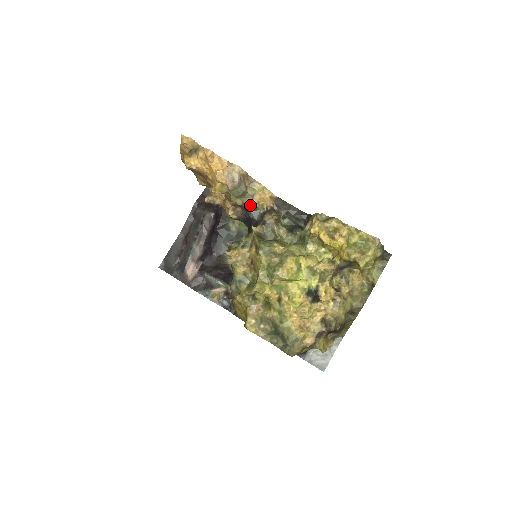
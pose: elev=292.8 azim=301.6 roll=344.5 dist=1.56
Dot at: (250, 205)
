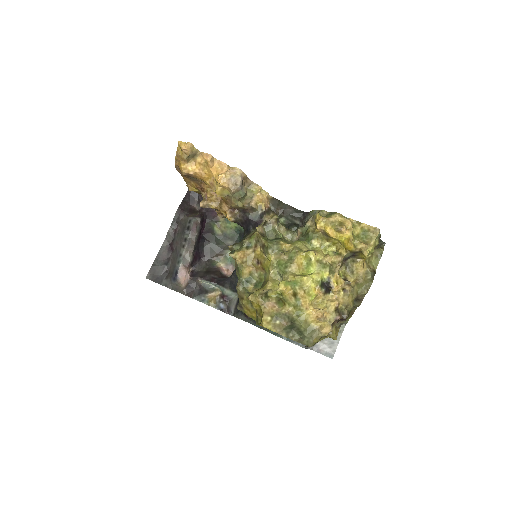
Dot at: (249, 207)
